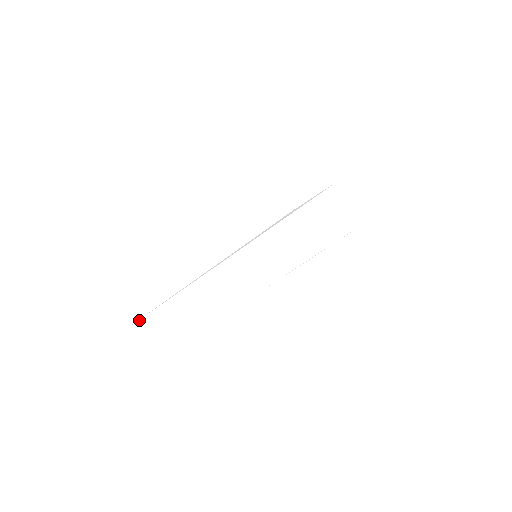
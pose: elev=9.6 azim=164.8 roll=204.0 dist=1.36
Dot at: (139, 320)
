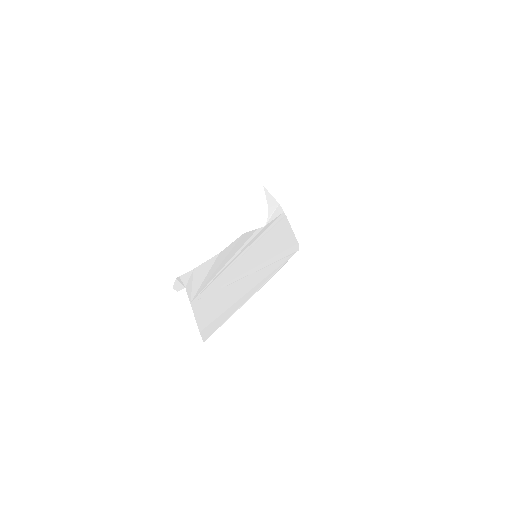
Dot at: (200, 294)
